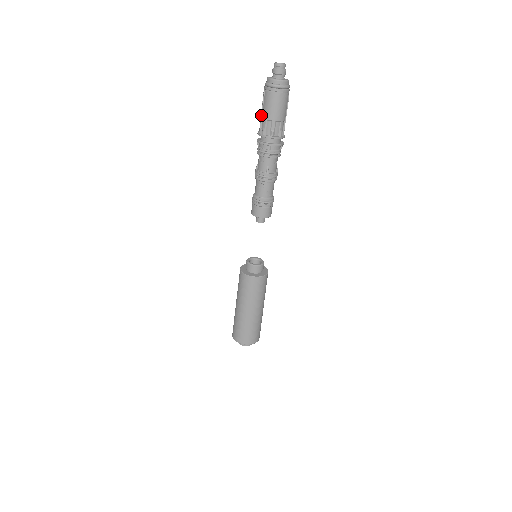
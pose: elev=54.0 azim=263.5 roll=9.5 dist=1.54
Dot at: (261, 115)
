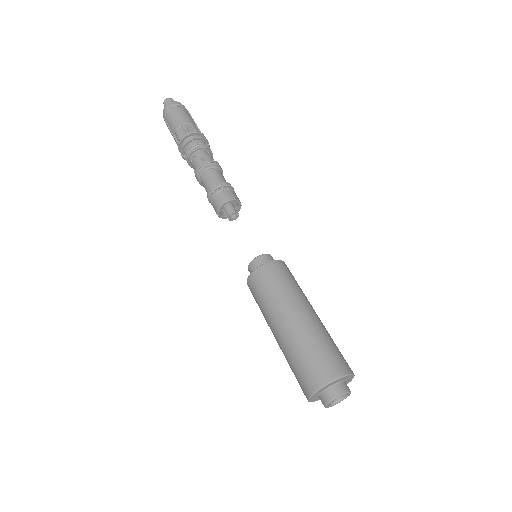
Dot at: (172, 134)
